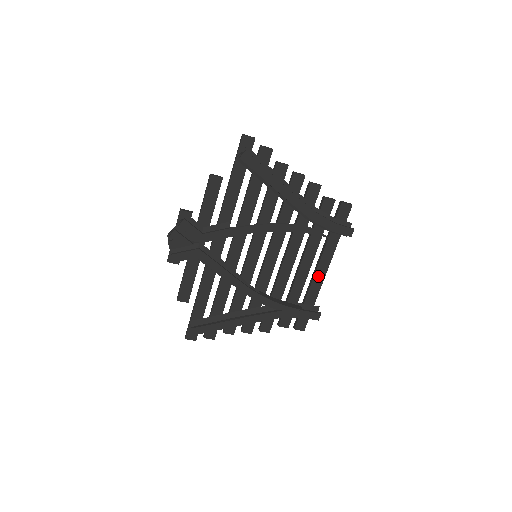
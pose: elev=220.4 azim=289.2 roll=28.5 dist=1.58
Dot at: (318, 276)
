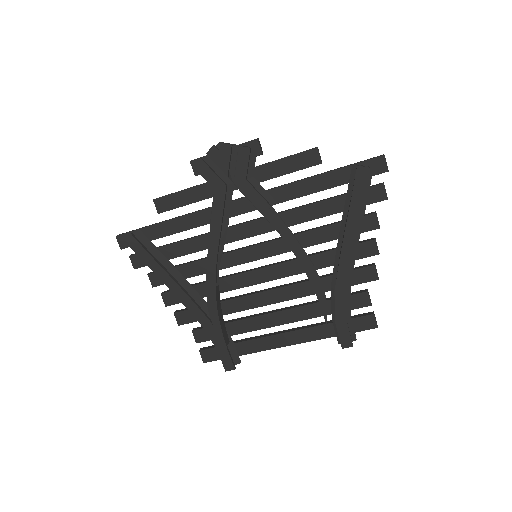
Dot at: (275, 340)
